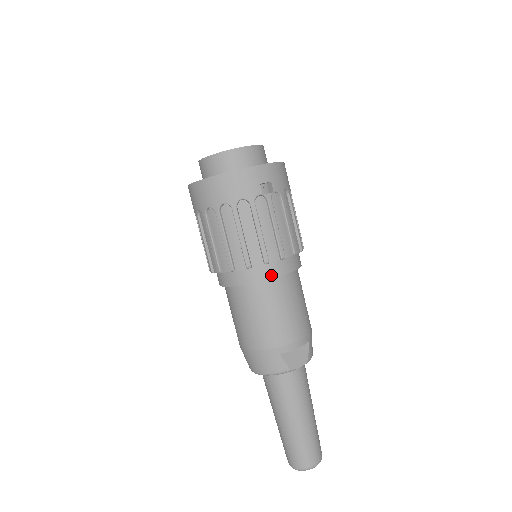
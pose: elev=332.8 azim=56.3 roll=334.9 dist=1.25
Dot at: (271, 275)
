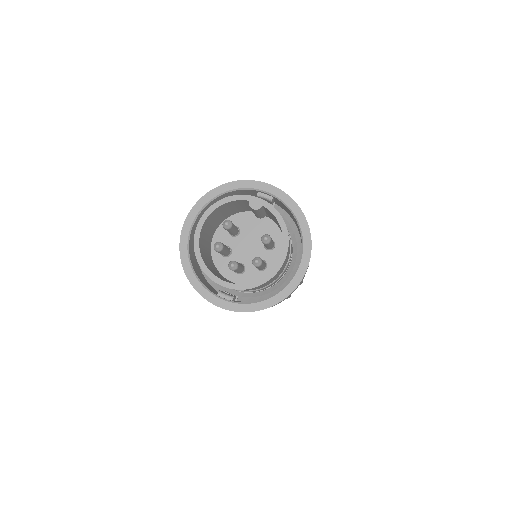
Dot at: occluded
